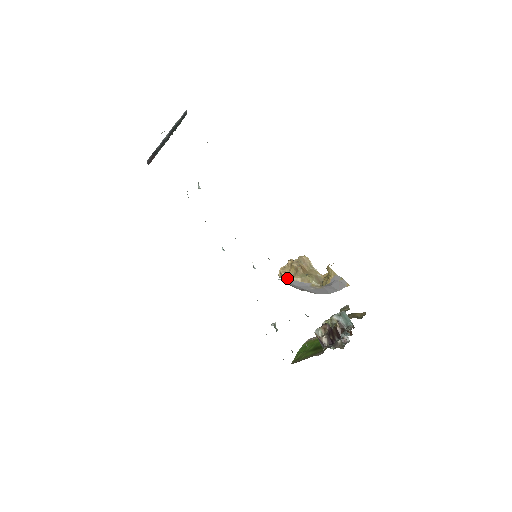
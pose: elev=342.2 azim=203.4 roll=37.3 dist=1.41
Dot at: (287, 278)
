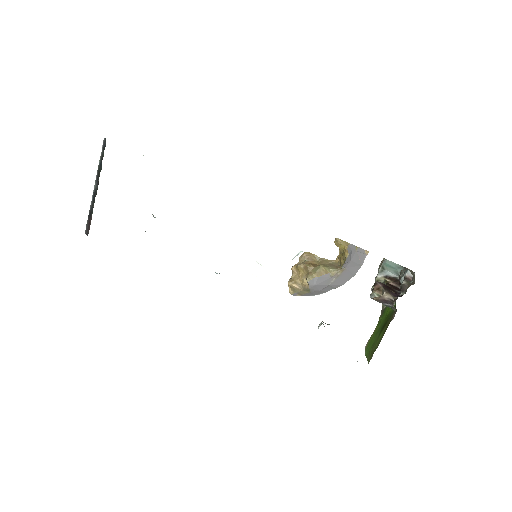
Dot at: (301, 286)
